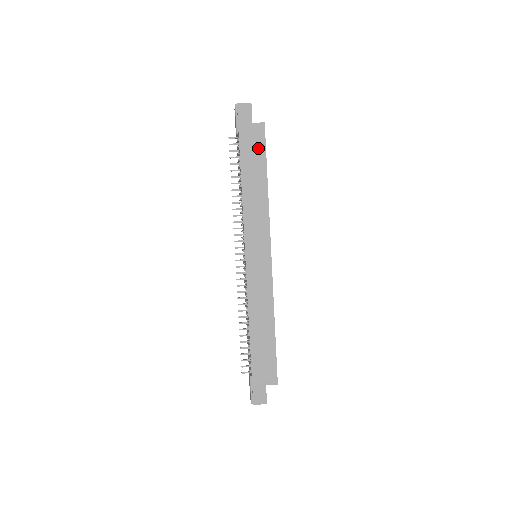
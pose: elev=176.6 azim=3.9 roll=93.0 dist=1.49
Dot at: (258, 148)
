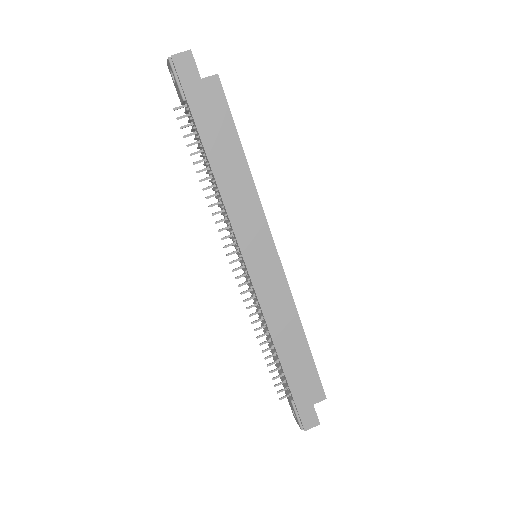
Dot at: (219, 113)
